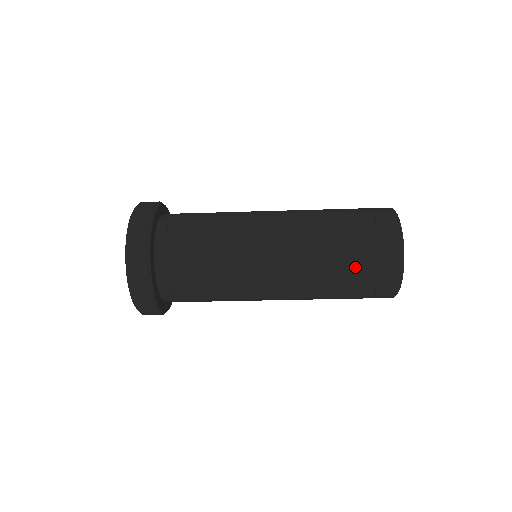
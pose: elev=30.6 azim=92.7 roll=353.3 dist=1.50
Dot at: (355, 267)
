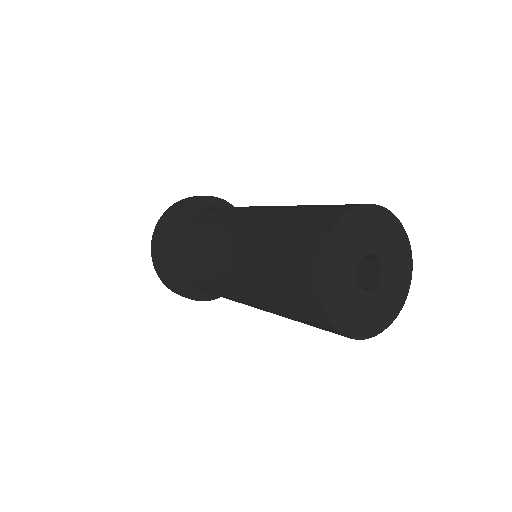
Dot at: occluded
